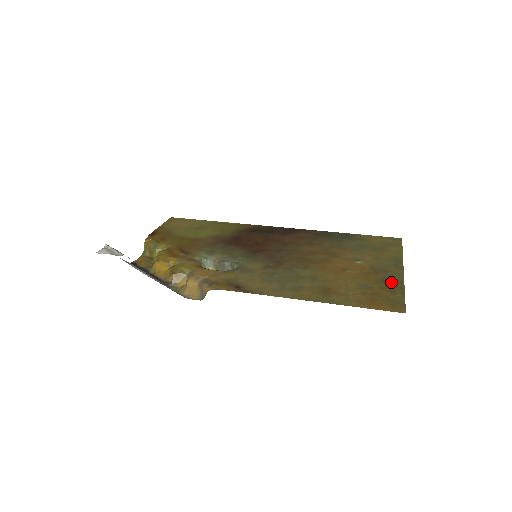
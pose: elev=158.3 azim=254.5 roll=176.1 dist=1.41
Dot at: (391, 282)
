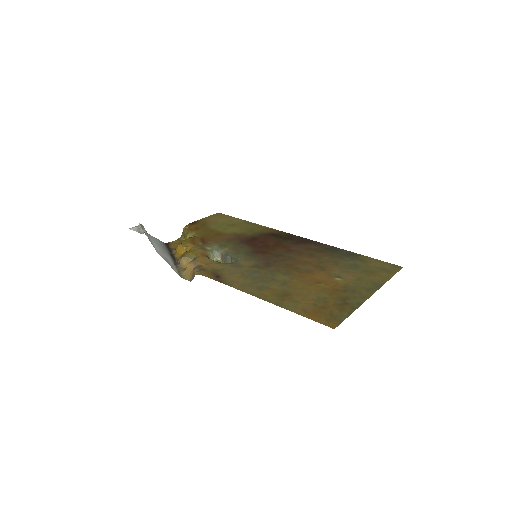
Dot at: (349, 301)
